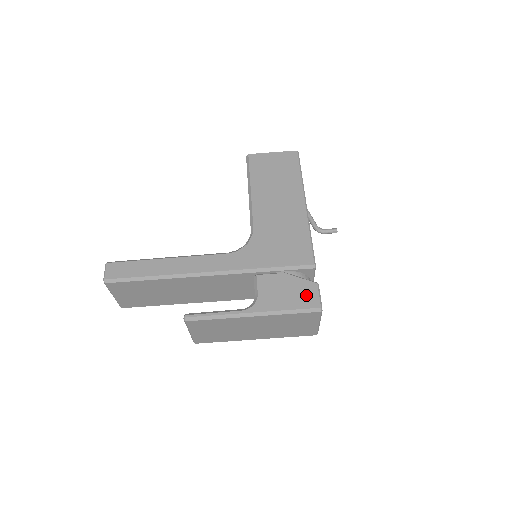
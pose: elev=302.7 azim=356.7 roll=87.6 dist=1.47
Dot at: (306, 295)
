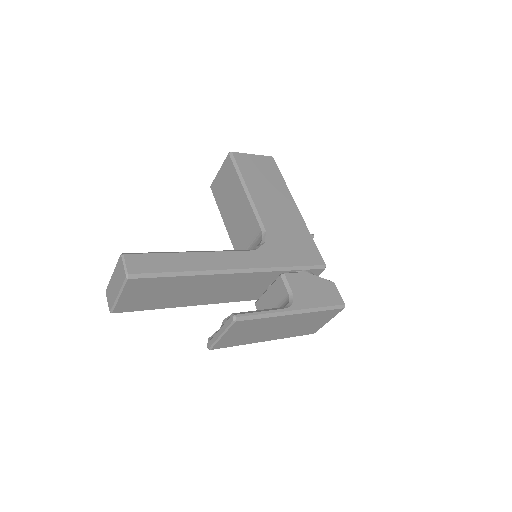
Dot at: (330, 293)
